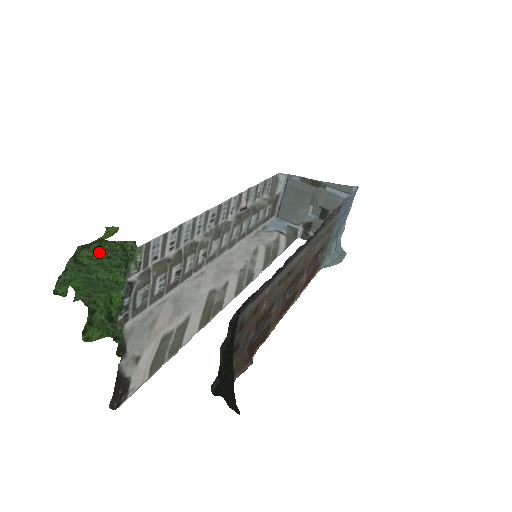
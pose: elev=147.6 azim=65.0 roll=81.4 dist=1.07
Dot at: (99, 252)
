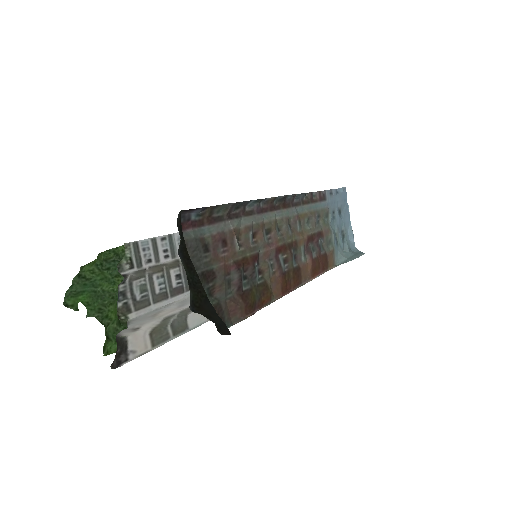
Dot at: (99, 266)
